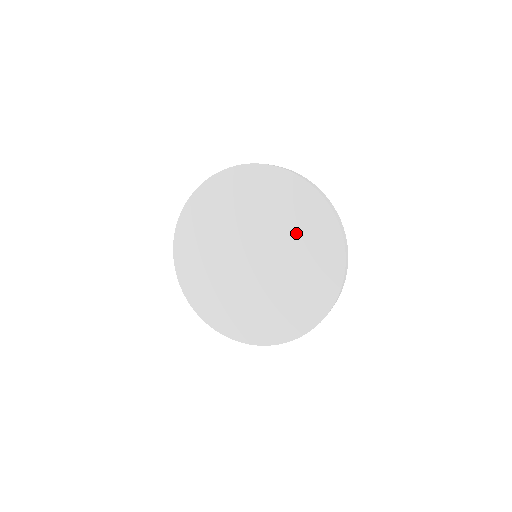
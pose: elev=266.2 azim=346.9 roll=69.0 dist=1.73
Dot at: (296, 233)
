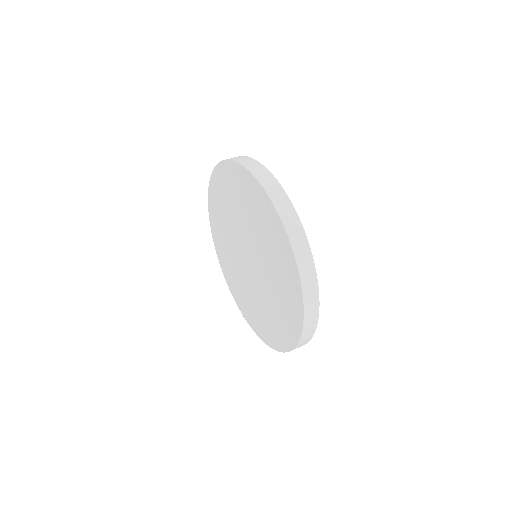
Dot at: (268, 247)
